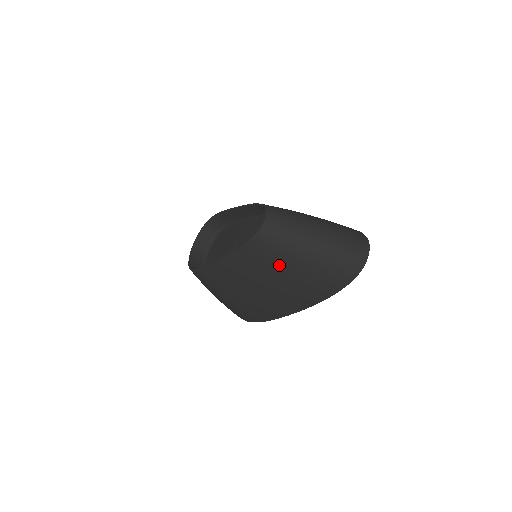
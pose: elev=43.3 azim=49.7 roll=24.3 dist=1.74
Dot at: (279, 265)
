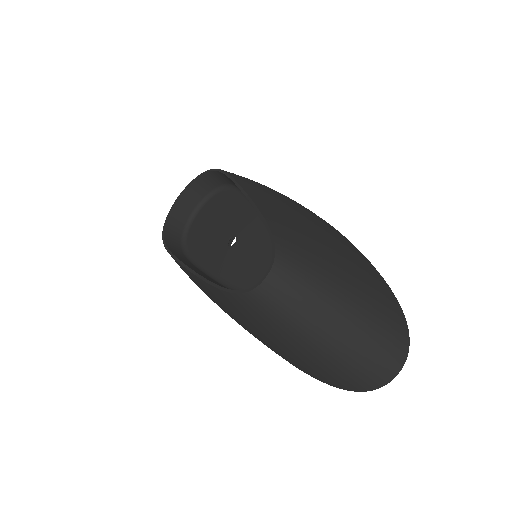
Dot at: (264, 331)
